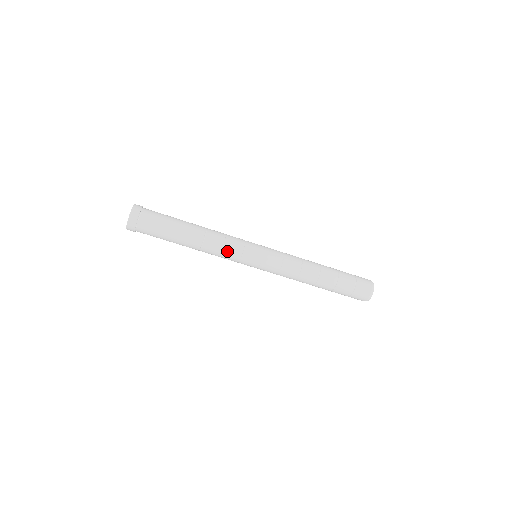
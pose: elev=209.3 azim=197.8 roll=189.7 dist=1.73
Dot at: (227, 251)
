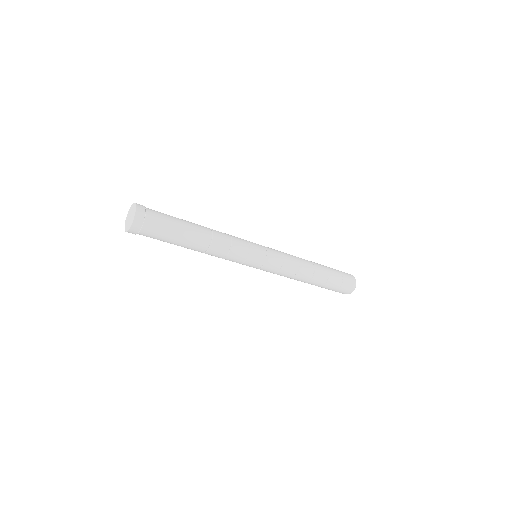
Dot at: (235, 248)
